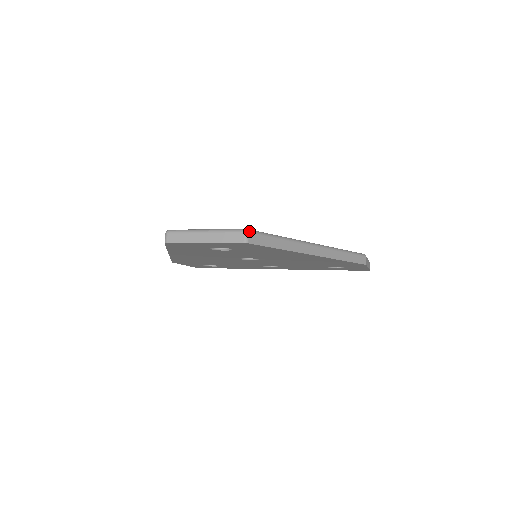
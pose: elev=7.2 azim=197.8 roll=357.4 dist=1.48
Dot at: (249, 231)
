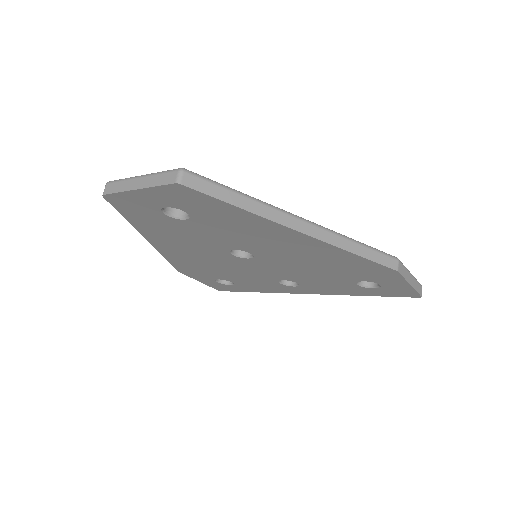
Dot at: (185, 170)
